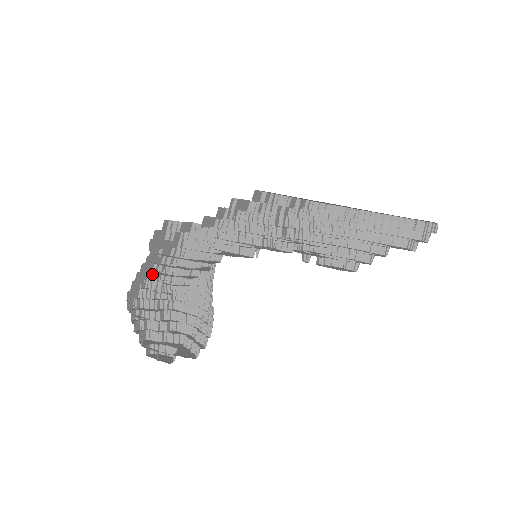
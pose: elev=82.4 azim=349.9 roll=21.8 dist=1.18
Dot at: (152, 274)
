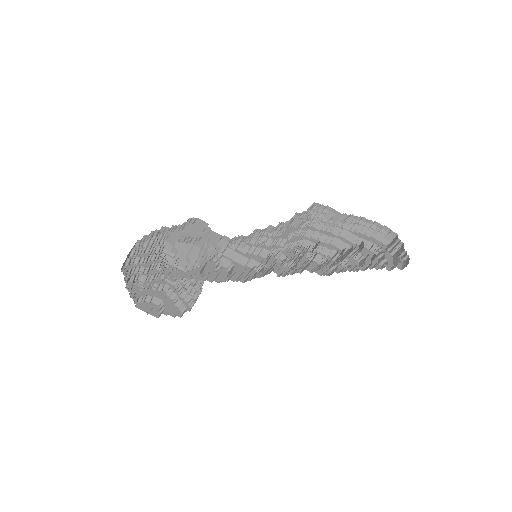
Dot at: (146, 237)
